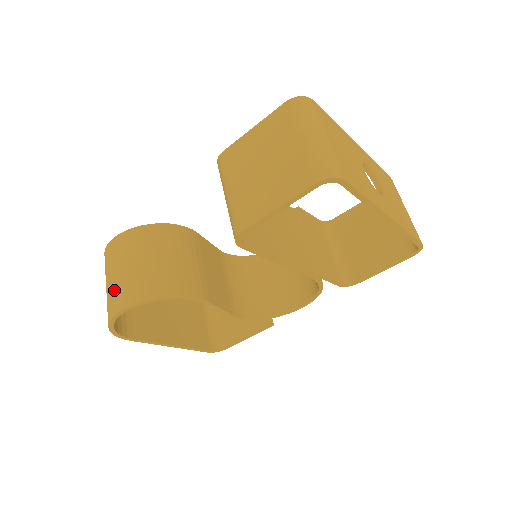
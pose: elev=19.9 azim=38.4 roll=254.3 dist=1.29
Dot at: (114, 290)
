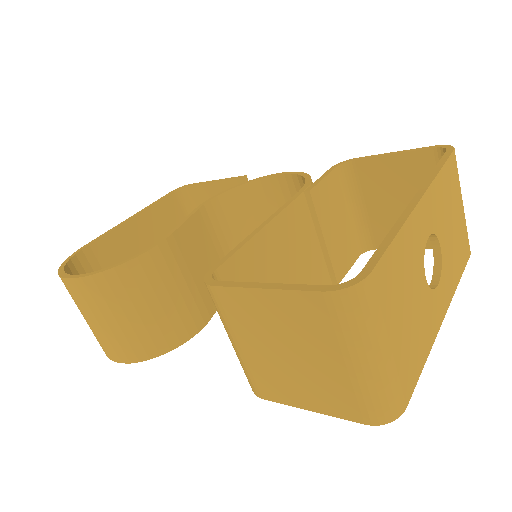
Dot at: (99, 338)
